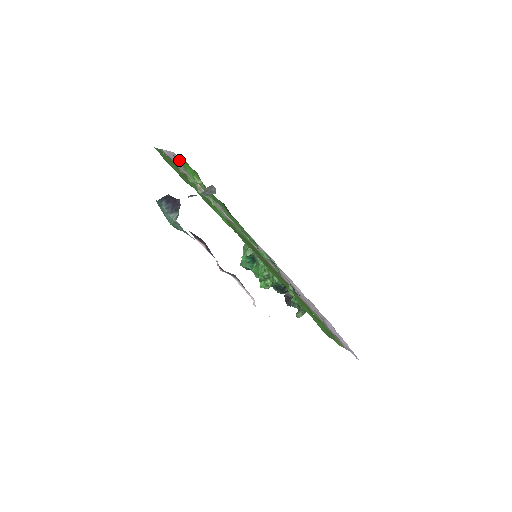
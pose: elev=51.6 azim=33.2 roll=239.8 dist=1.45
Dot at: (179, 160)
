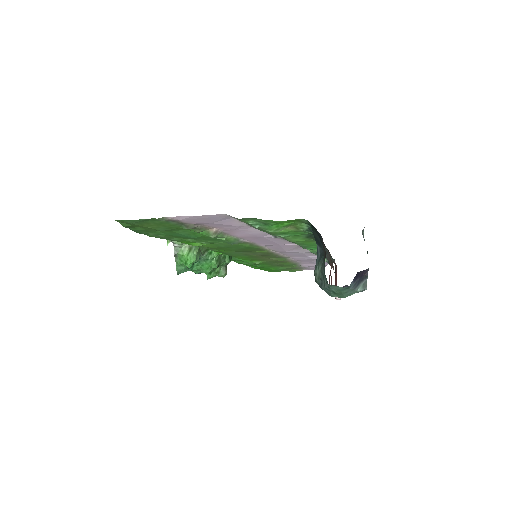
Dot at: (269, 221)
